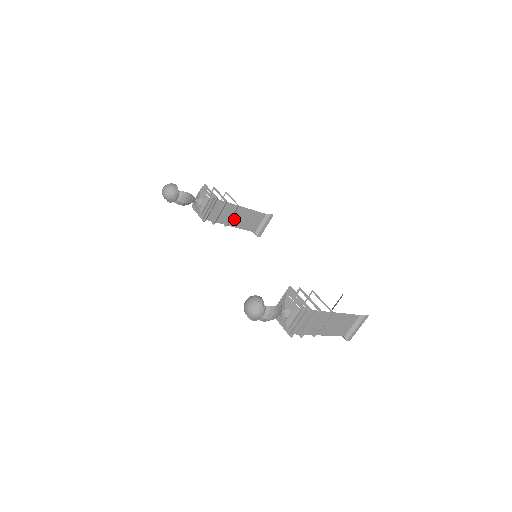
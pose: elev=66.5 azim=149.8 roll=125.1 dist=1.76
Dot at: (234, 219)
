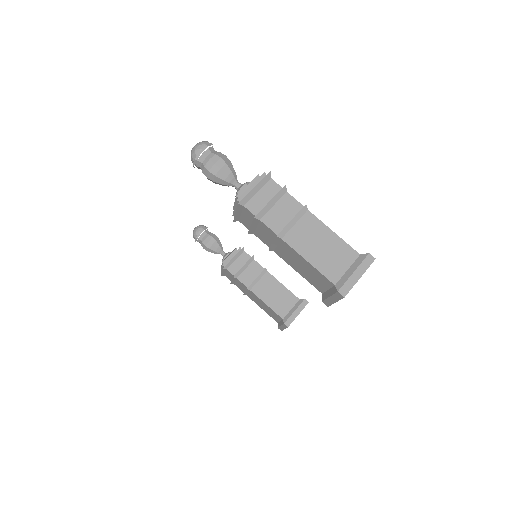
Dot at: (259, 286)
